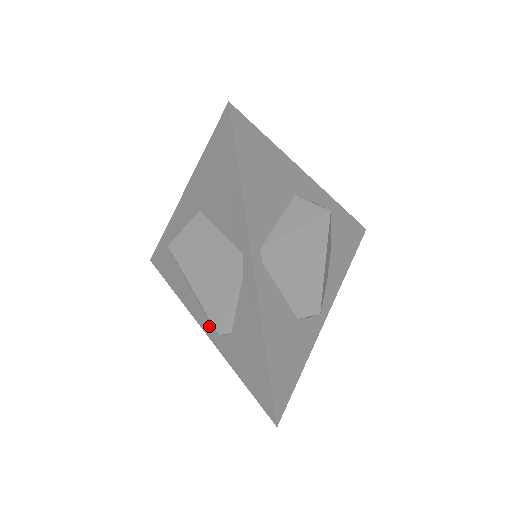
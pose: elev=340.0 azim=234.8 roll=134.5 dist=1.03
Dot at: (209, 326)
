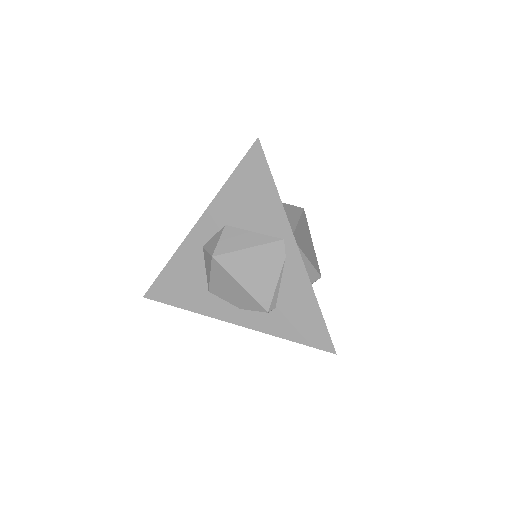
Dot at: (244, 317)
